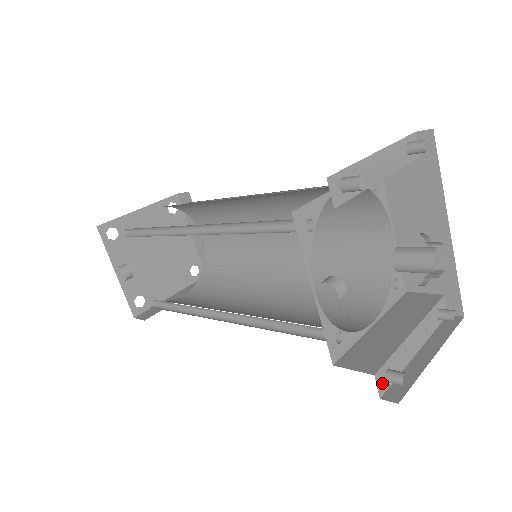
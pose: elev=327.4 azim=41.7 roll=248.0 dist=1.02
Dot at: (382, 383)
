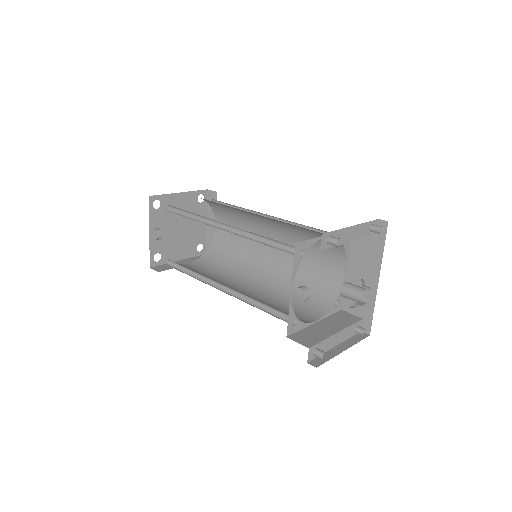
Dot at: (311, 355)
